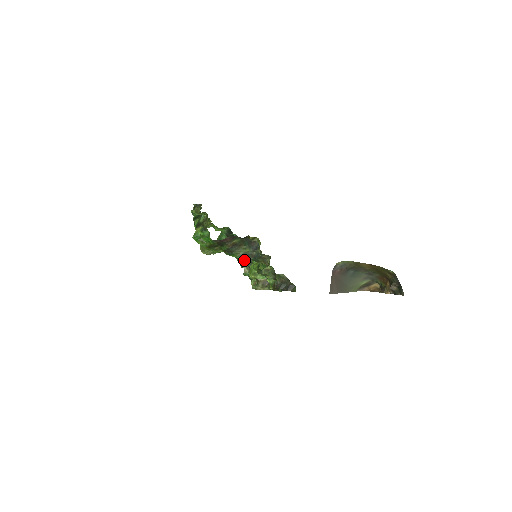
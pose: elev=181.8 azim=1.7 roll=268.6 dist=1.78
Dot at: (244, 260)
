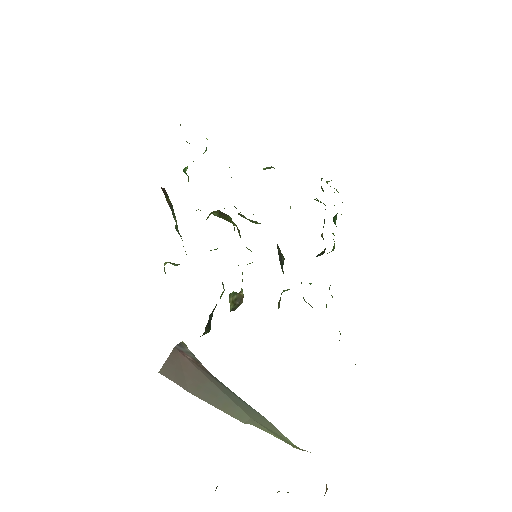
Dot at: (279, 257)
